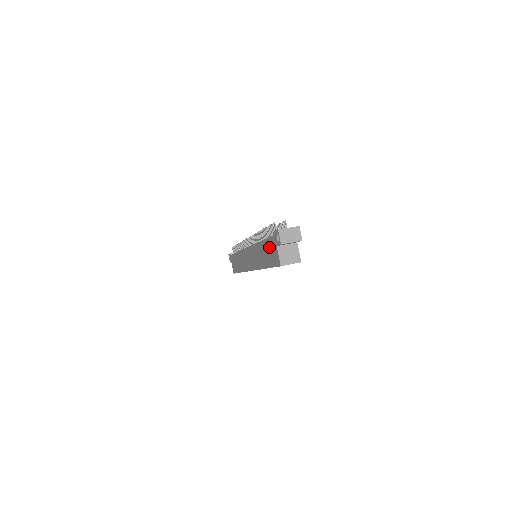
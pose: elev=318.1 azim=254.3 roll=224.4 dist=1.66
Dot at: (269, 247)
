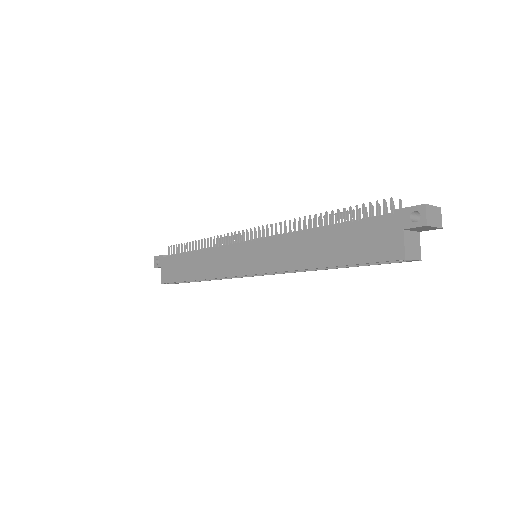
Dot at: (363, 233)
